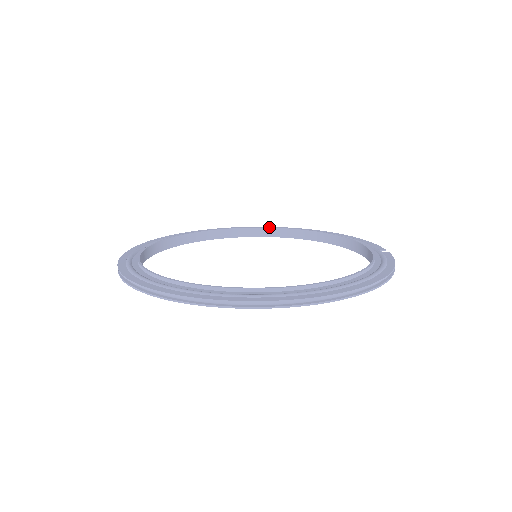
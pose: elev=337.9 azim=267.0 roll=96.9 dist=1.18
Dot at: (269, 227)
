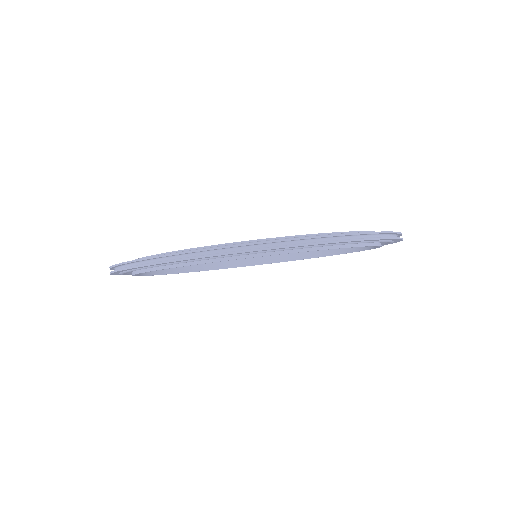
Dot at: occluded
